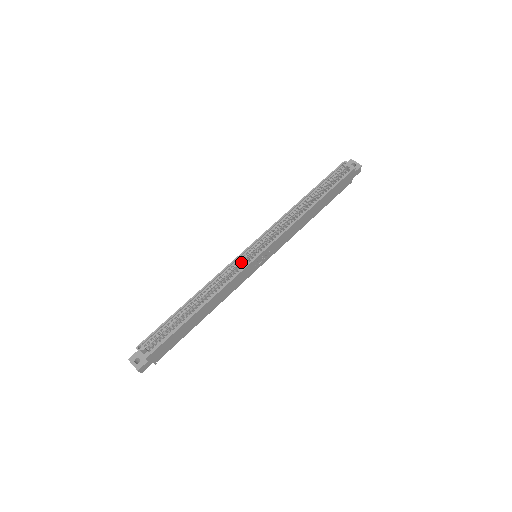
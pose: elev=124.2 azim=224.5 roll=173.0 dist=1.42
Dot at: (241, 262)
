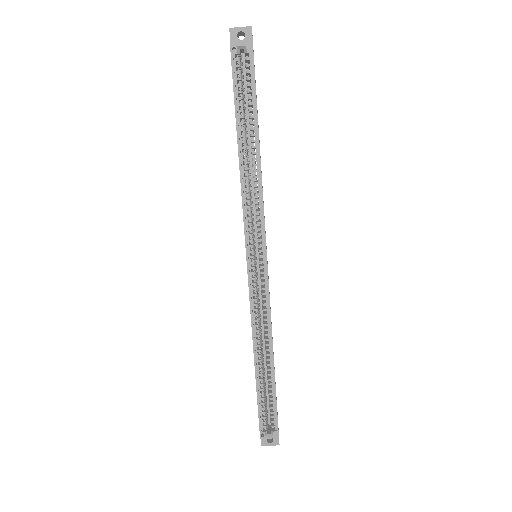
Dot at: (256, 283)
